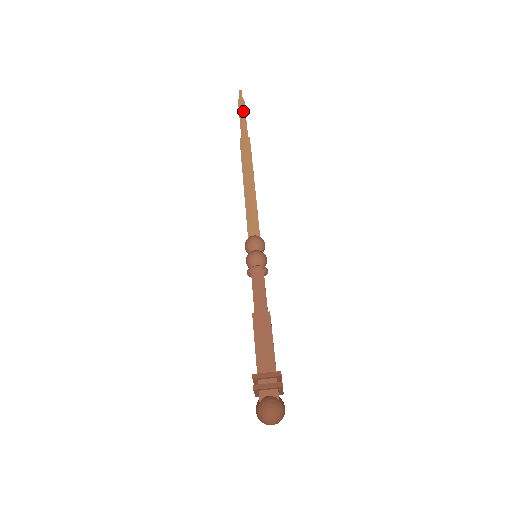
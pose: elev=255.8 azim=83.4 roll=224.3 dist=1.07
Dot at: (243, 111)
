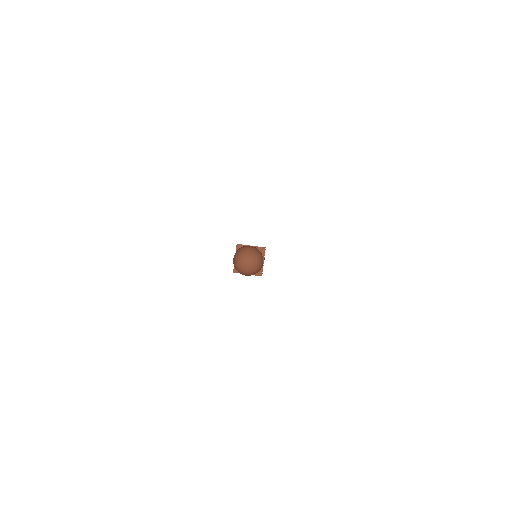
Dot at: occluded
